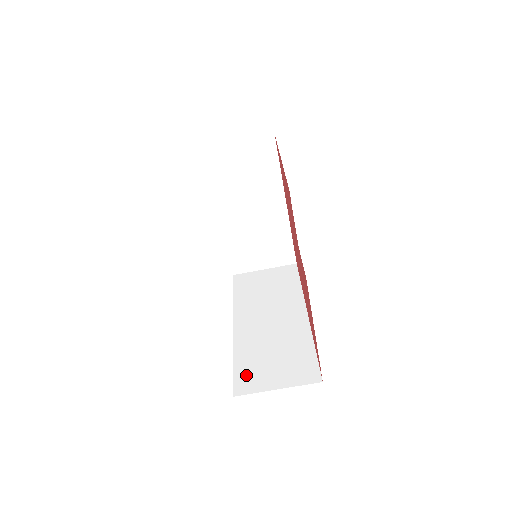
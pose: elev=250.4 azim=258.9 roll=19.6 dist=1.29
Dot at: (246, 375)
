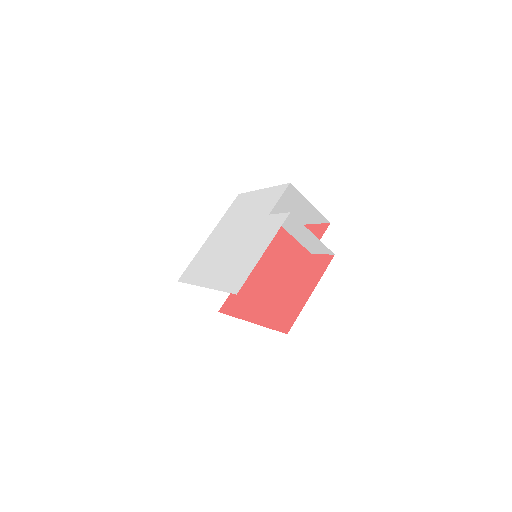
Dot at: occluded
